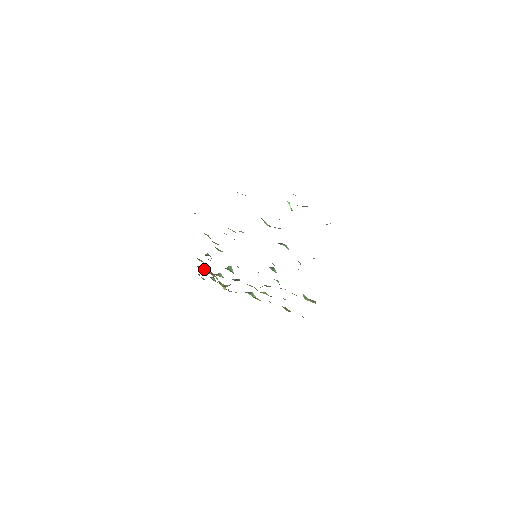
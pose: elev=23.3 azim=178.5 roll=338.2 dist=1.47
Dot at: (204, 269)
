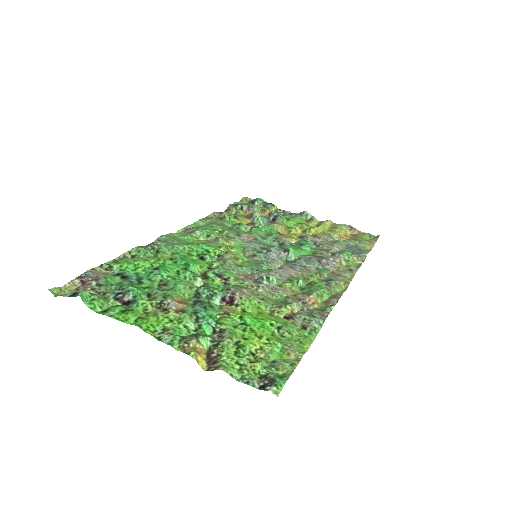
Dot at: (235, 213)
